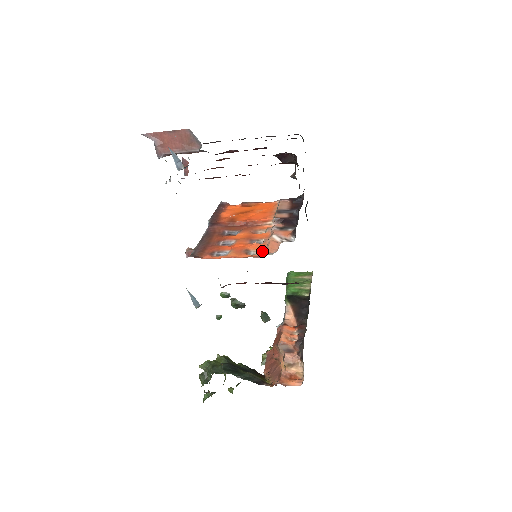
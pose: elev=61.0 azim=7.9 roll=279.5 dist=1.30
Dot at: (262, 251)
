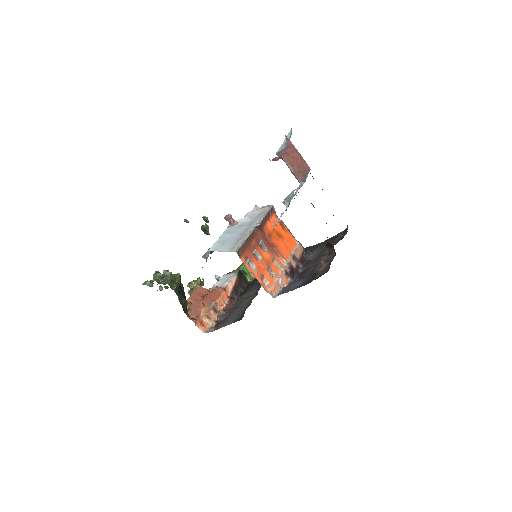
Dot at: (269, 286)
